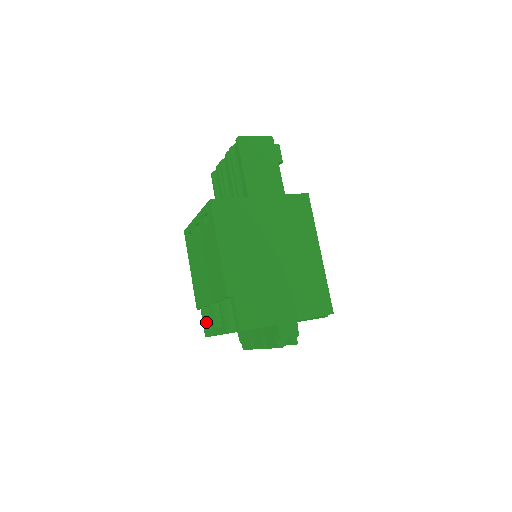
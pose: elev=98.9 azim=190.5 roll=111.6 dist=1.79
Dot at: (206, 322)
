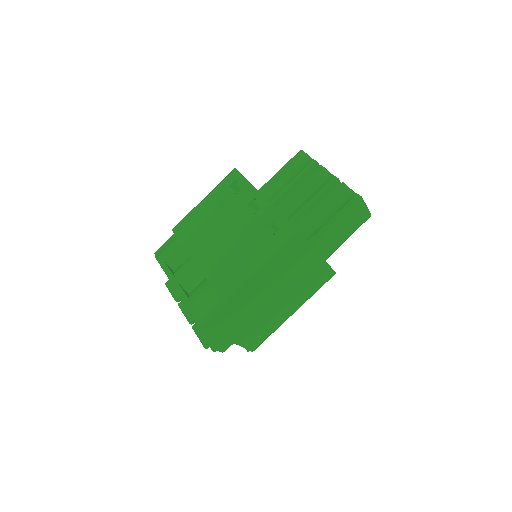
Dot at: (172, 257)
